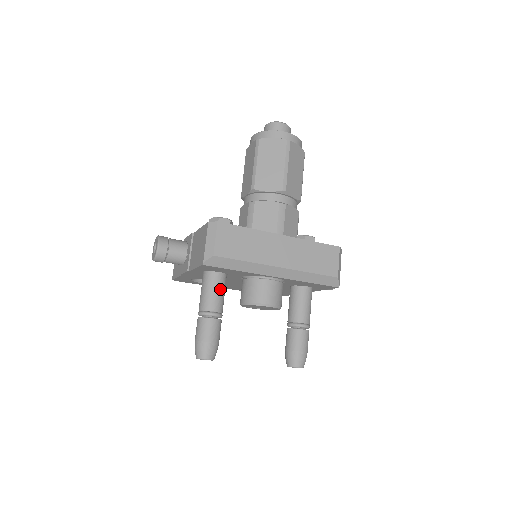
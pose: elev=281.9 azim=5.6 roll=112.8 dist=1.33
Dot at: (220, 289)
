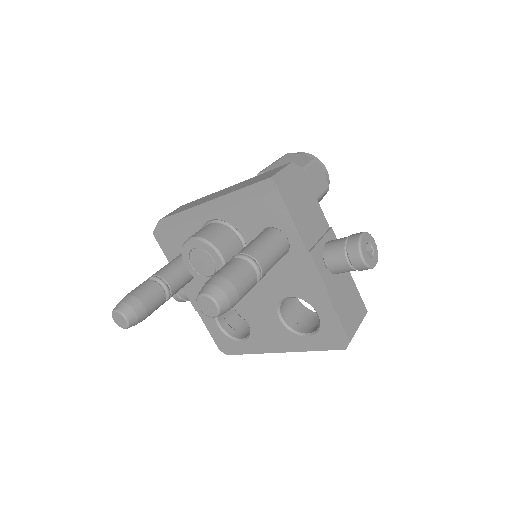
Dot at: (174, 262)
